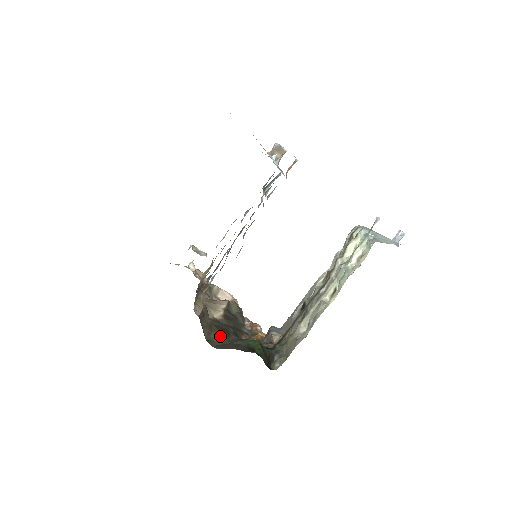
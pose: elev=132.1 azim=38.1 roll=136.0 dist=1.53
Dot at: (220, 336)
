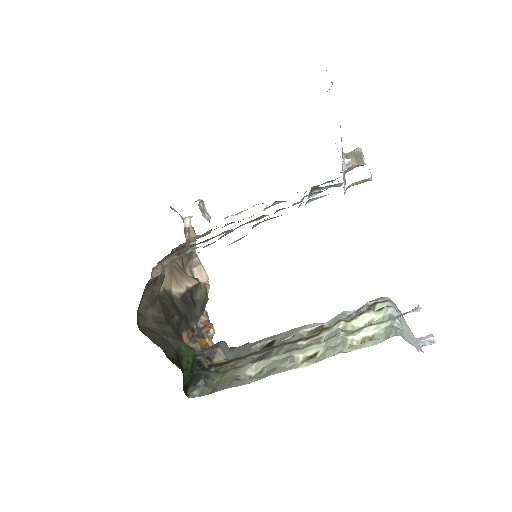
Dot at: (157, 317)
